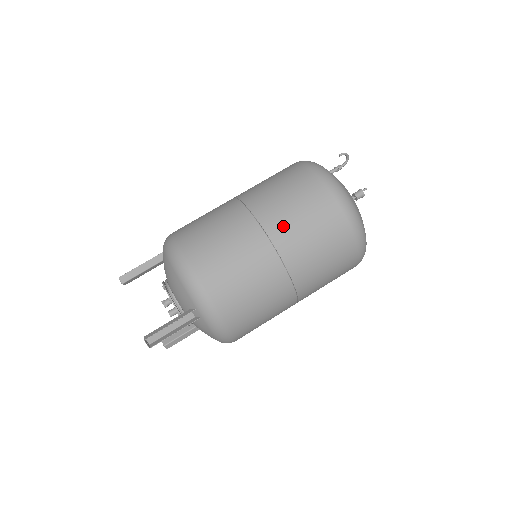
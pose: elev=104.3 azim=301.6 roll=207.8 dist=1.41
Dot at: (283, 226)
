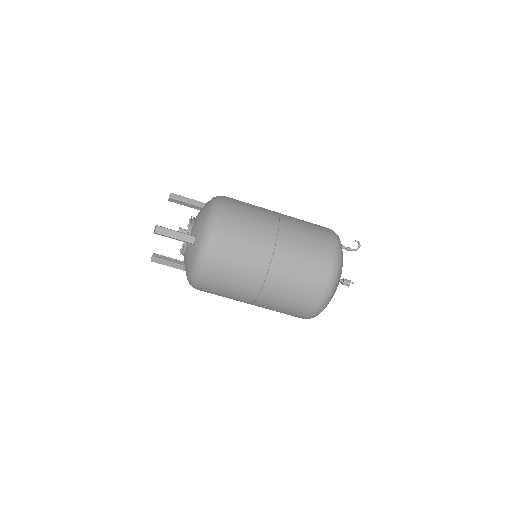
Dot at: (290, 242)
